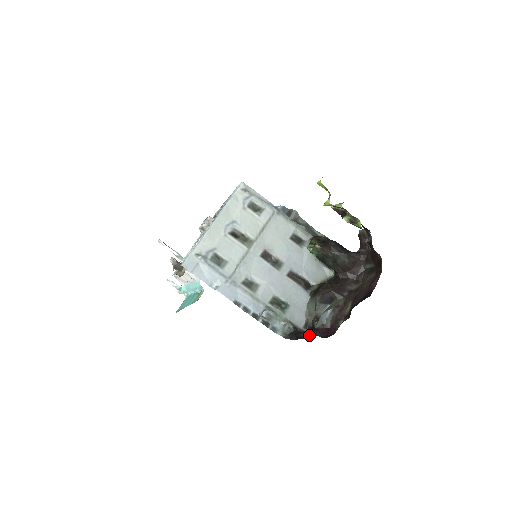
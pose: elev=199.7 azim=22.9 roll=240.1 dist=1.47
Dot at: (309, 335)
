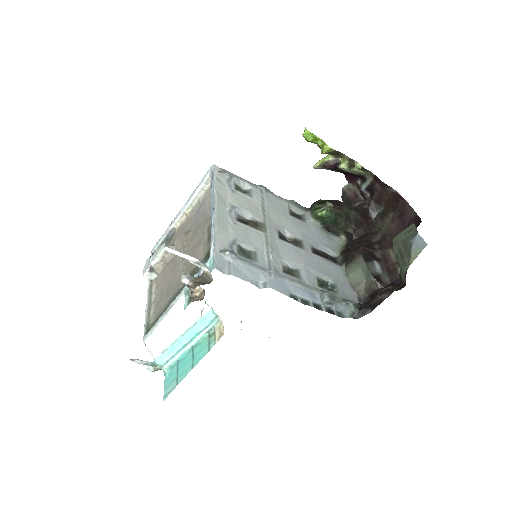
Dot at: (393, 289)
